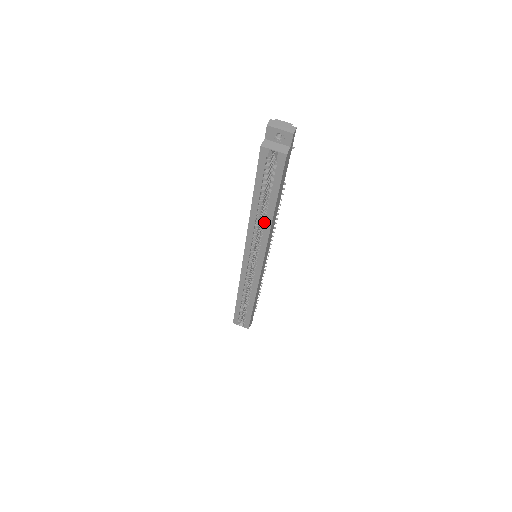
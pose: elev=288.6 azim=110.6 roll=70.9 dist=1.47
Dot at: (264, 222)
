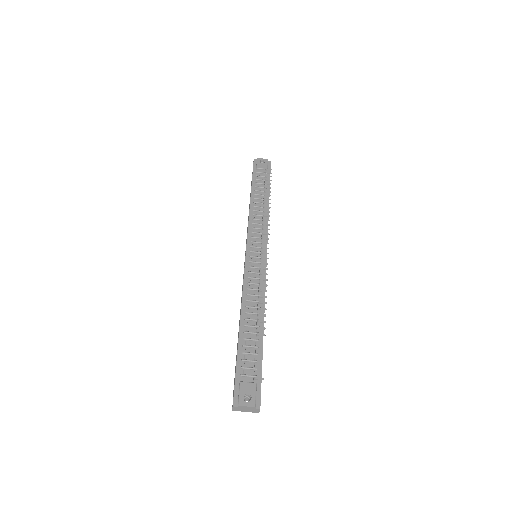
Dot at: occluded
